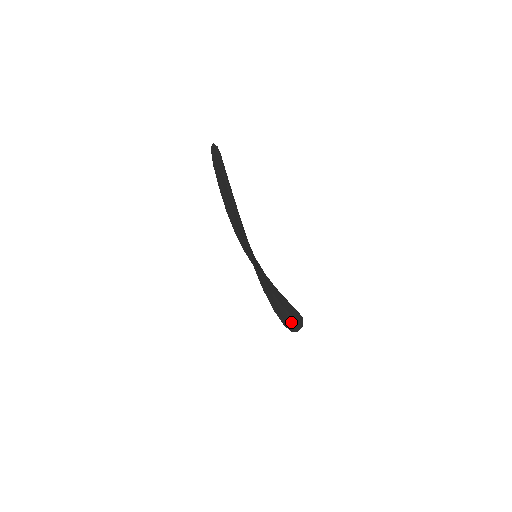
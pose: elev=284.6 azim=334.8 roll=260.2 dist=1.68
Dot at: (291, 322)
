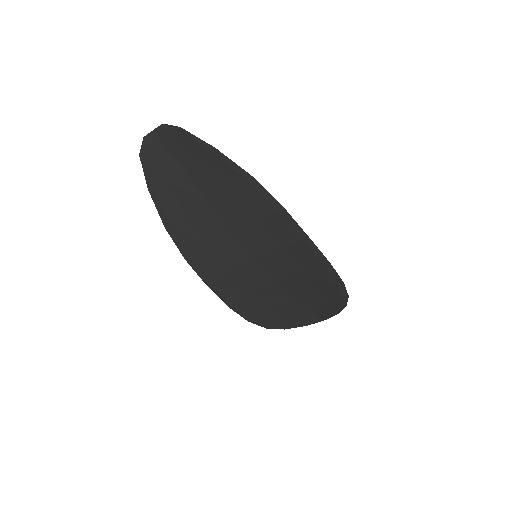
Dot at: (336, 295)
